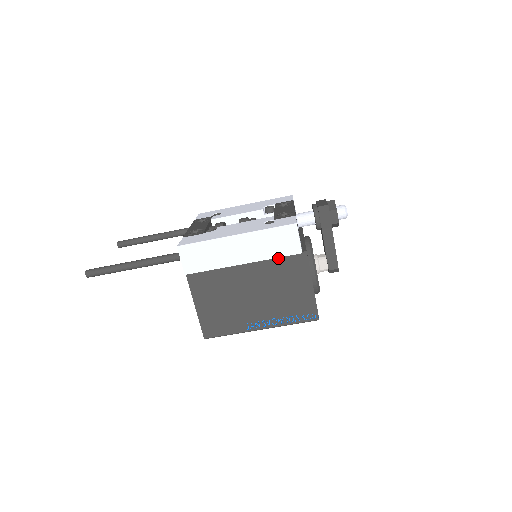
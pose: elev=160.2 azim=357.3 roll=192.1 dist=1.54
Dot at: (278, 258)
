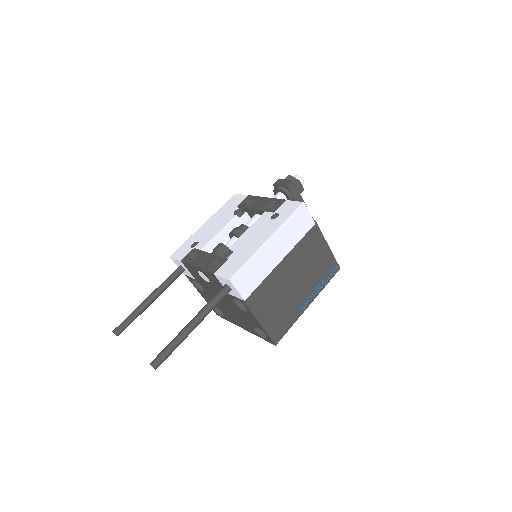
Dot at: (300, 239)
